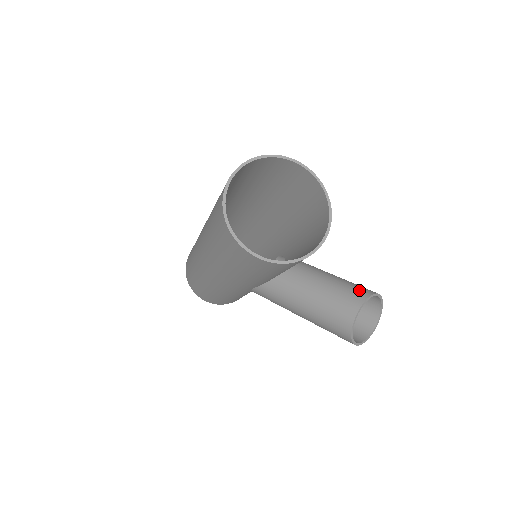
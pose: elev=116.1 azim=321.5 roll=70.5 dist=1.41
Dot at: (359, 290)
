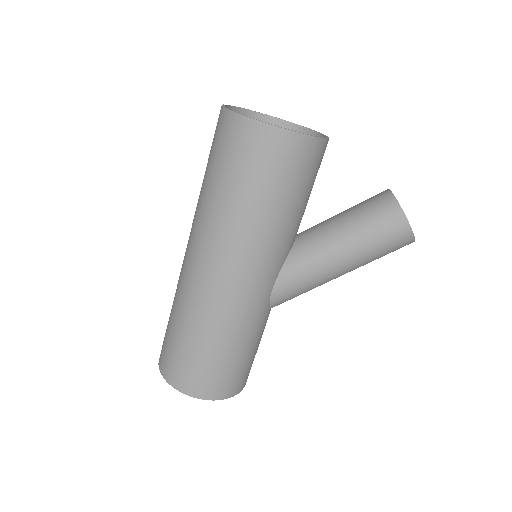
Dot at: occluded
